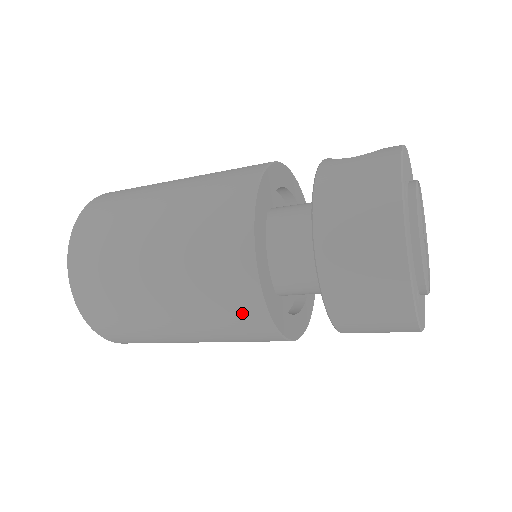
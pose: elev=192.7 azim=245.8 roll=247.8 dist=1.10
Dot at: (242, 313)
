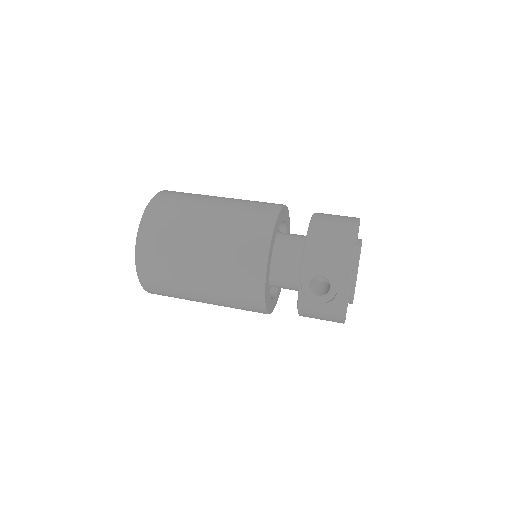
Dot at: occluded
